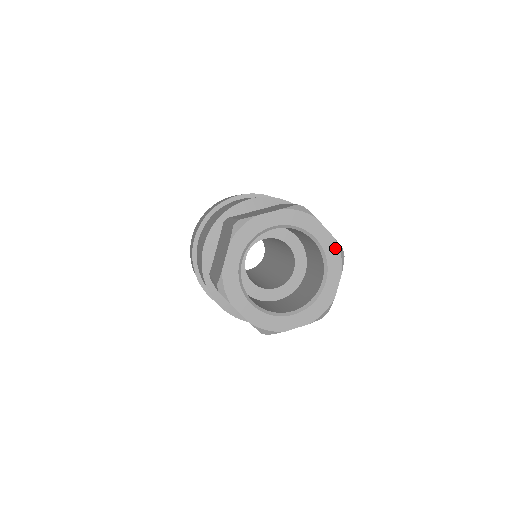
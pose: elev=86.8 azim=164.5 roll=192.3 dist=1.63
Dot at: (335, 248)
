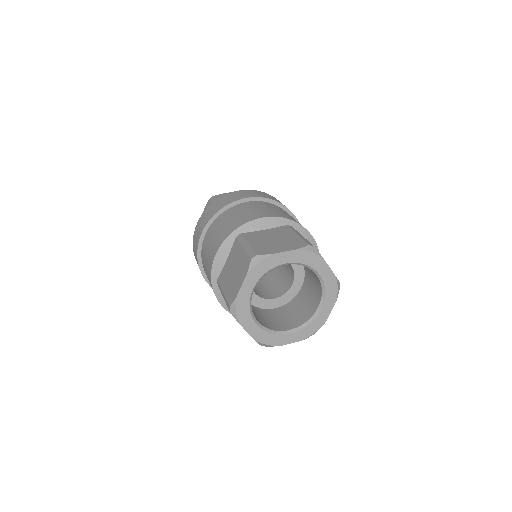
Dot at: (303, 253)
